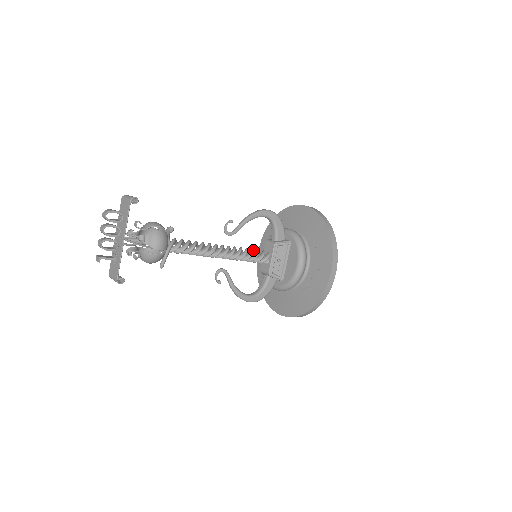
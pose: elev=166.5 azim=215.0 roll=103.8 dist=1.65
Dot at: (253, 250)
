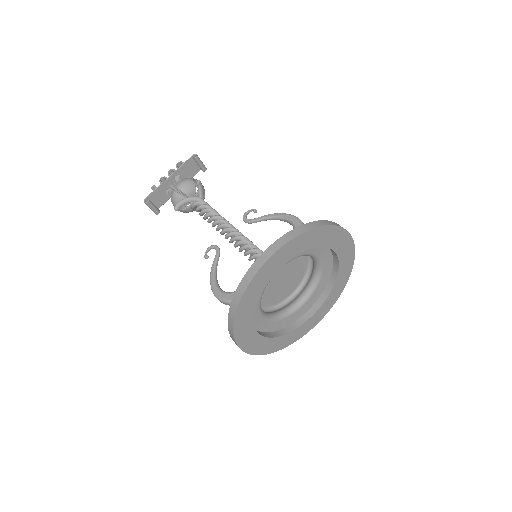
Dot at: (254, 245)
